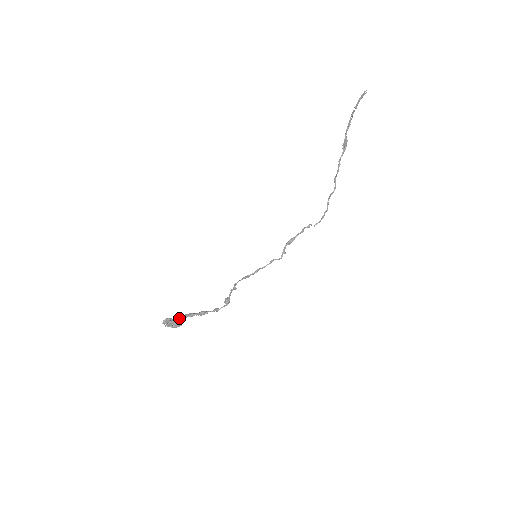
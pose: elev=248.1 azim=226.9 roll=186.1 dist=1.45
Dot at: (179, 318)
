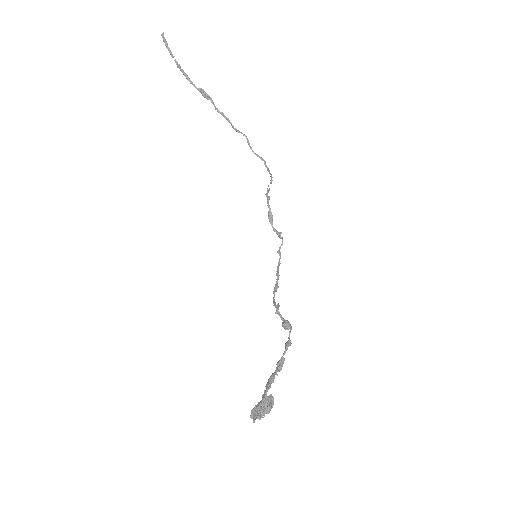
Dot at: (263, 396)
